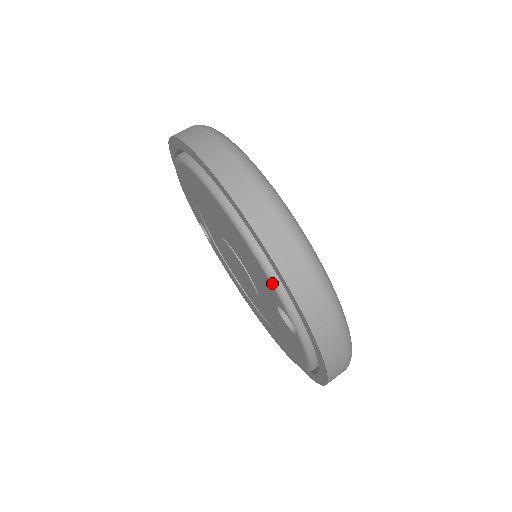
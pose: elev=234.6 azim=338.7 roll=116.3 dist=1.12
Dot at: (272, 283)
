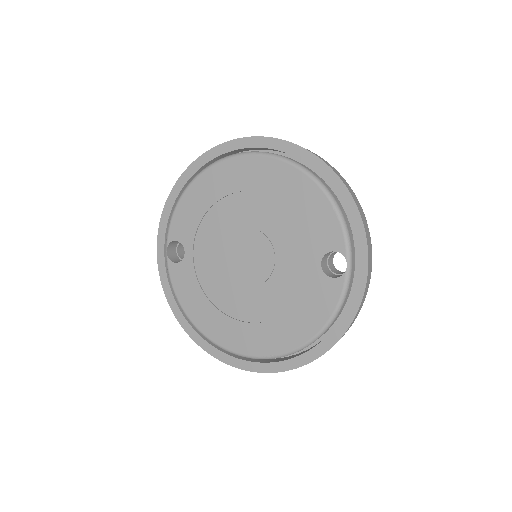
Dot at: (342, 223)
